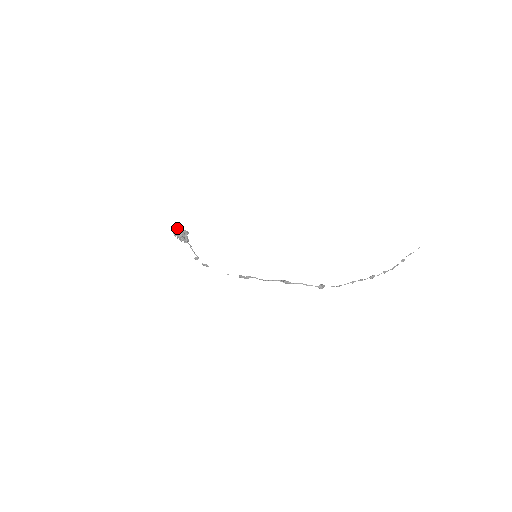
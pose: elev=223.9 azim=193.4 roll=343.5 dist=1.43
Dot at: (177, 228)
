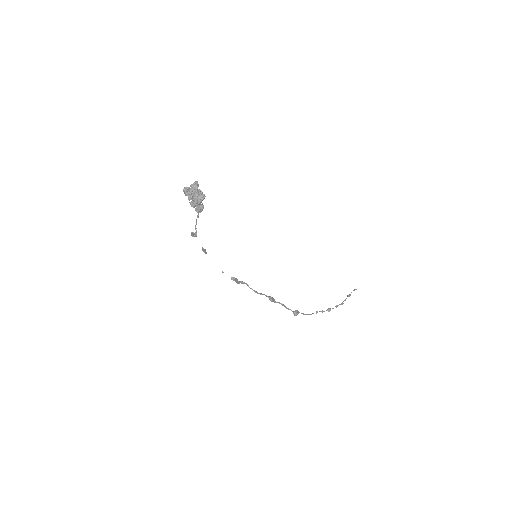
Dot at: (197, 186)
